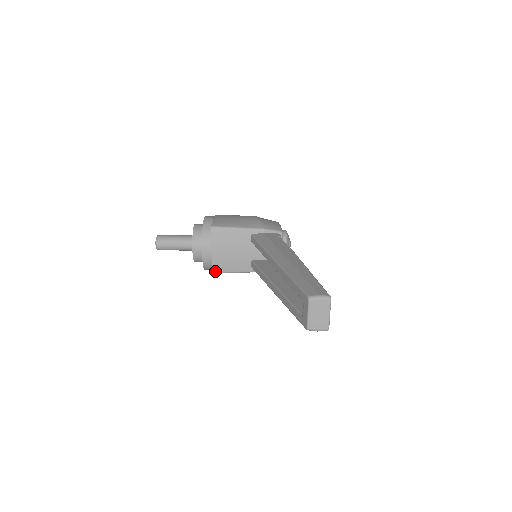
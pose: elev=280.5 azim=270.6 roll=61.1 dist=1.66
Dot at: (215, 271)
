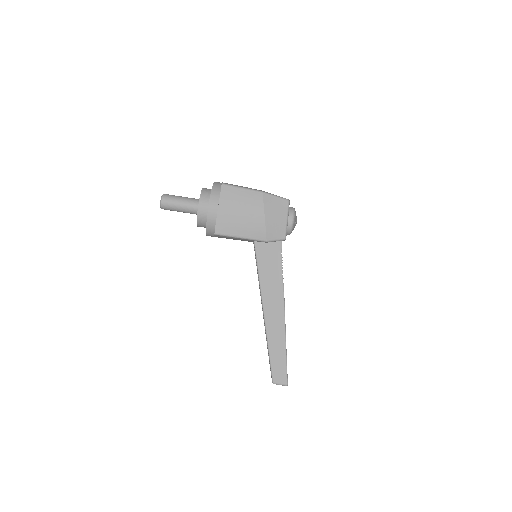
Dot at: occluded
